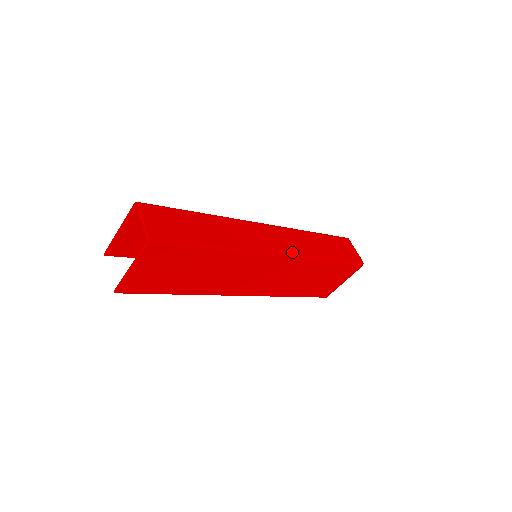
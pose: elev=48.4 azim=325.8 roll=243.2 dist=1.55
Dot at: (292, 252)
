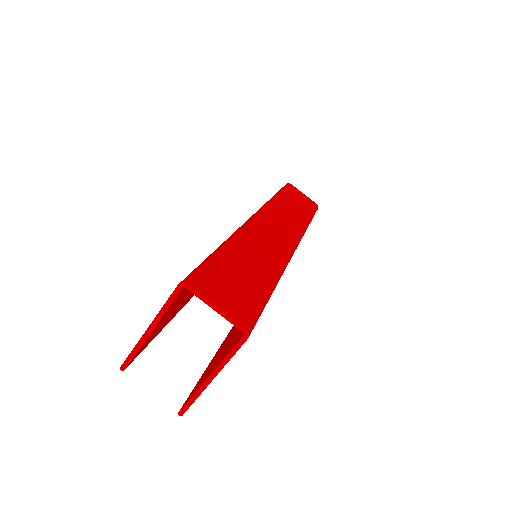
Dot at: (297, 235)
